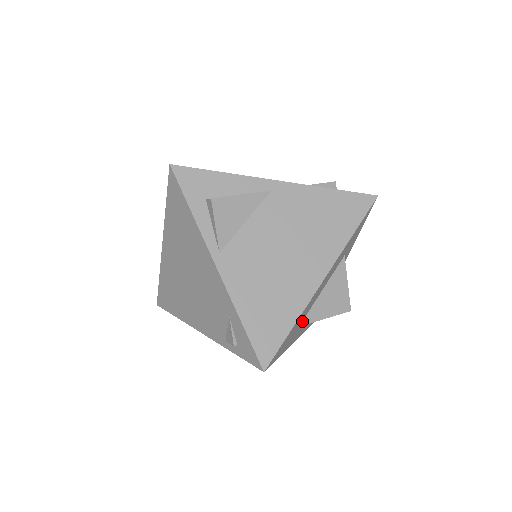
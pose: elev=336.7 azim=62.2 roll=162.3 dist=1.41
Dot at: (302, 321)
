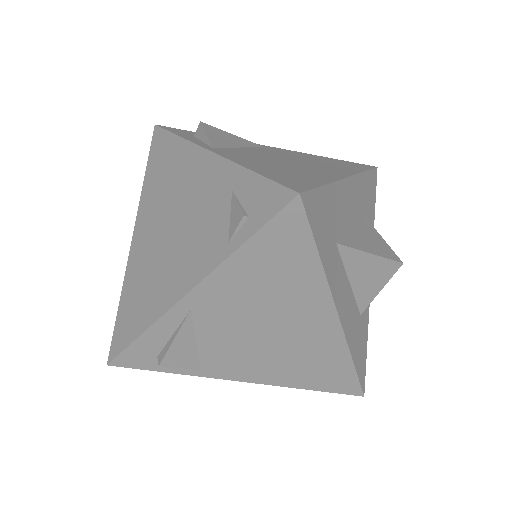
Dot at: (338, 241)
